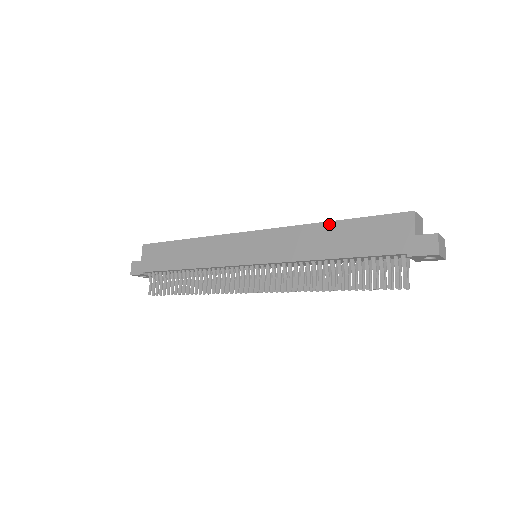
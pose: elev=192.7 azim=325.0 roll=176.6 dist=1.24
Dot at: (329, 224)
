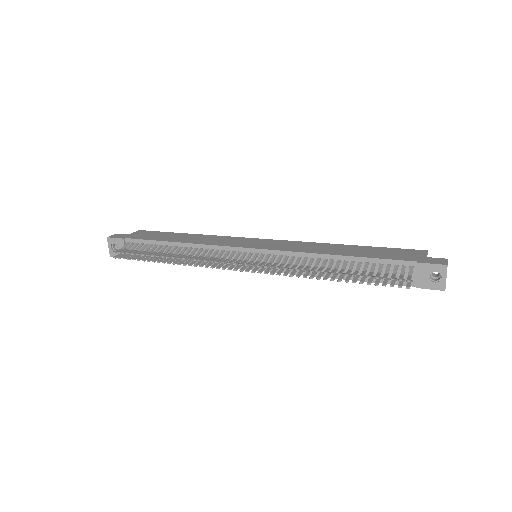
Dot at: (346, 245)
